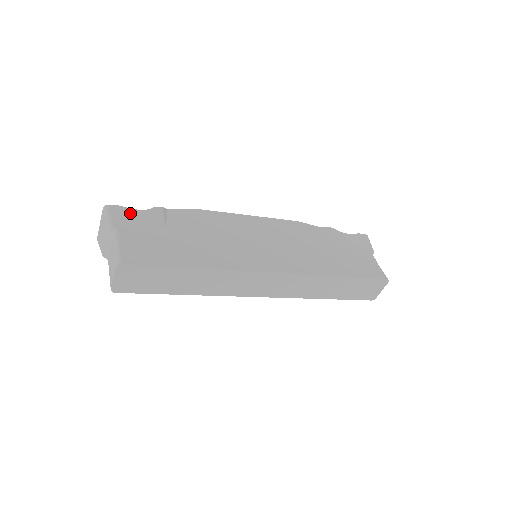
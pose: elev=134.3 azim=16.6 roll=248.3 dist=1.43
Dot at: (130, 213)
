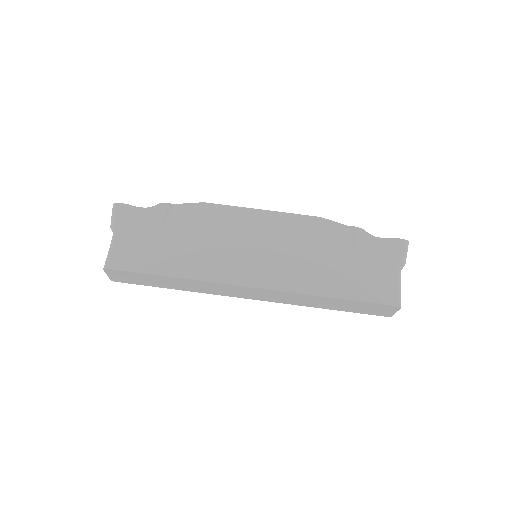
Dot at: (133, 212)
